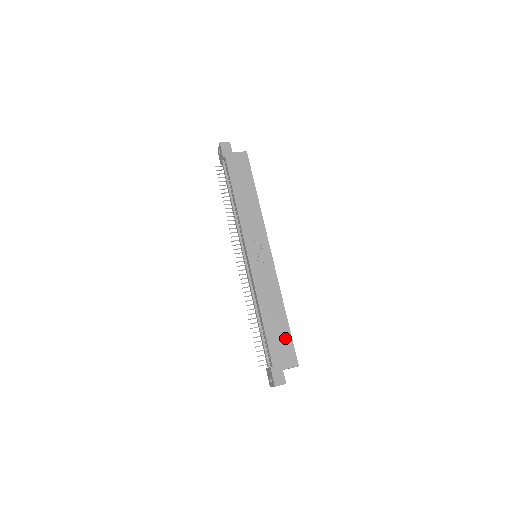
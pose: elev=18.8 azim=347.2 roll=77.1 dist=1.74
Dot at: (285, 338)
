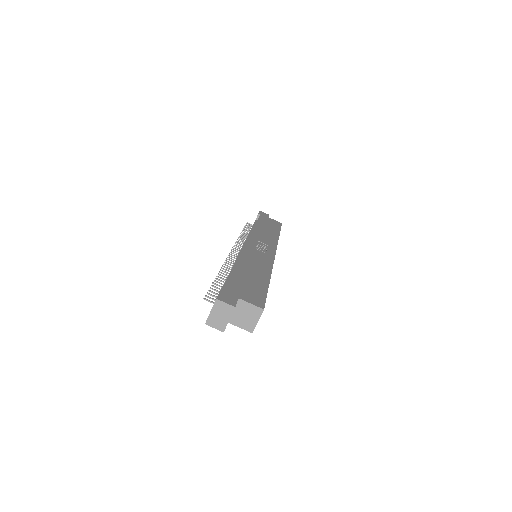
Dot at: (258, 287)
